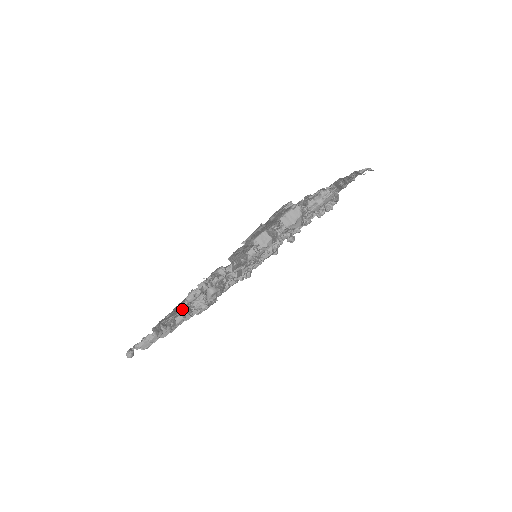
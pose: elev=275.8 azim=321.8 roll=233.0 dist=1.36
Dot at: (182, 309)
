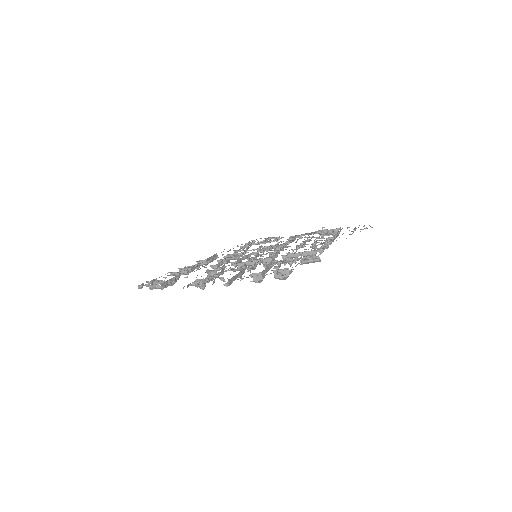
Dot at: (187, 277)
